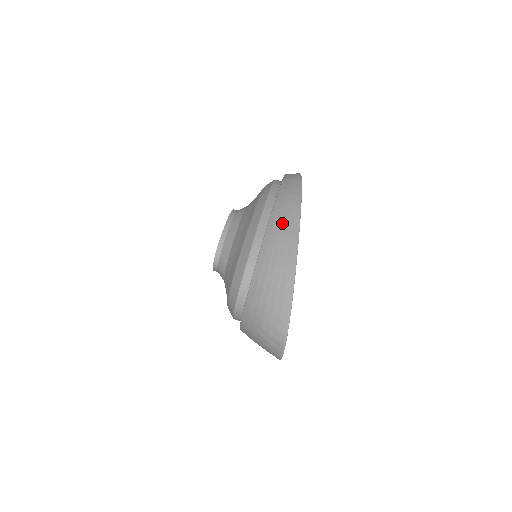
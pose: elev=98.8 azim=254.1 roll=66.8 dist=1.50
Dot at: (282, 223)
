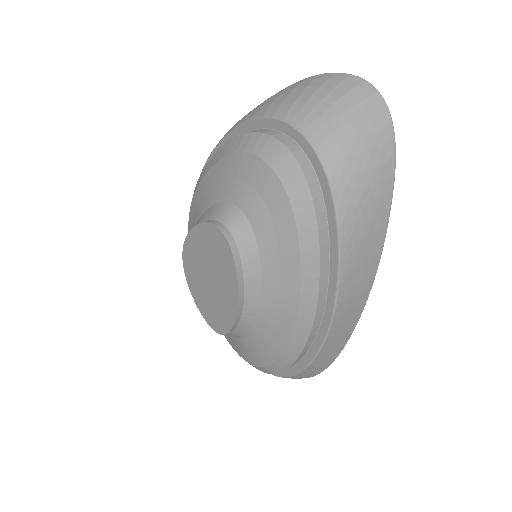
Dot at: occluded
